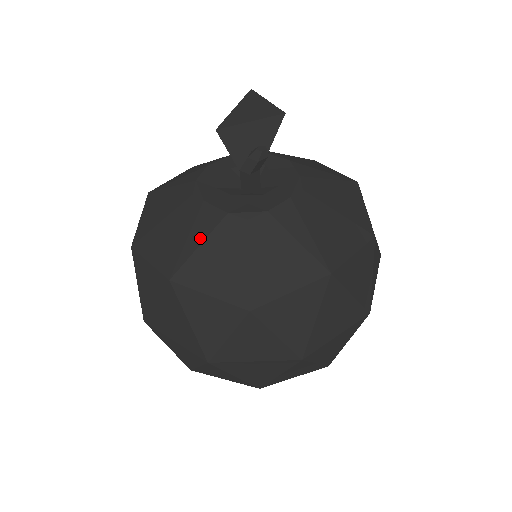
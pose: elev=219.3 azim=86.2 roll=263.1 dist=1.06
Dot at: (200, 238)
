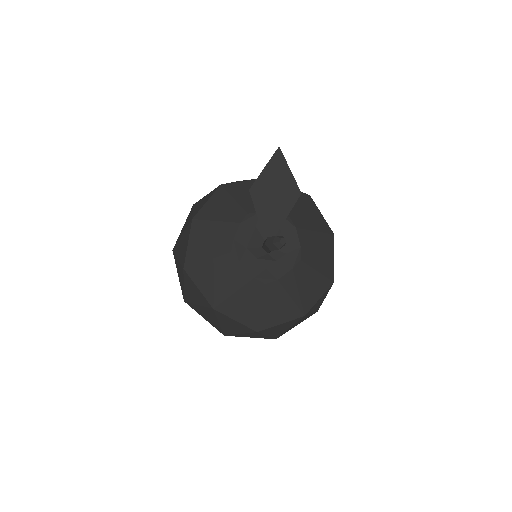
Dot at: (235, 288)
